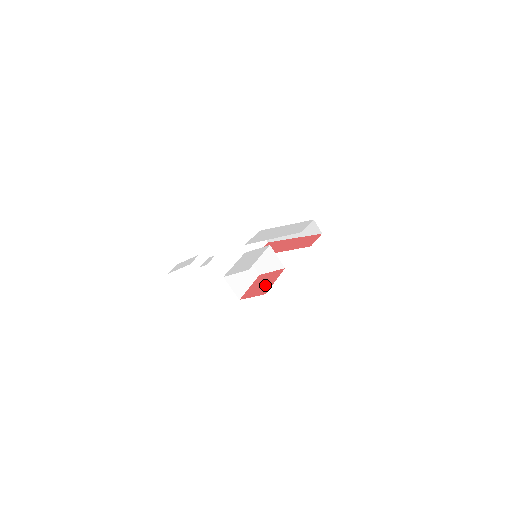
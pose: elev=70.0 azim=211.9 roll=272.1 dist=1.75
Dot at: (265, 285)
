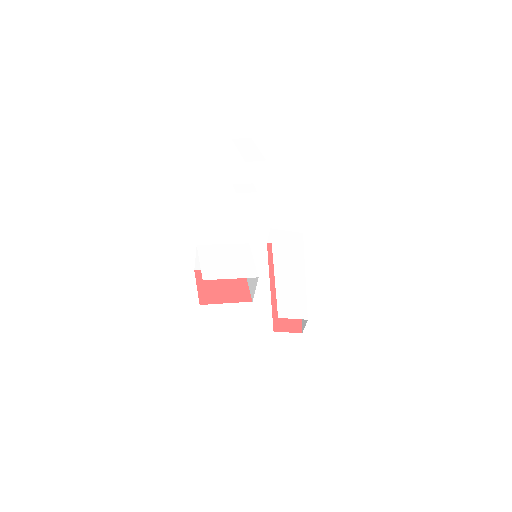
Dot at: (219, 292)
